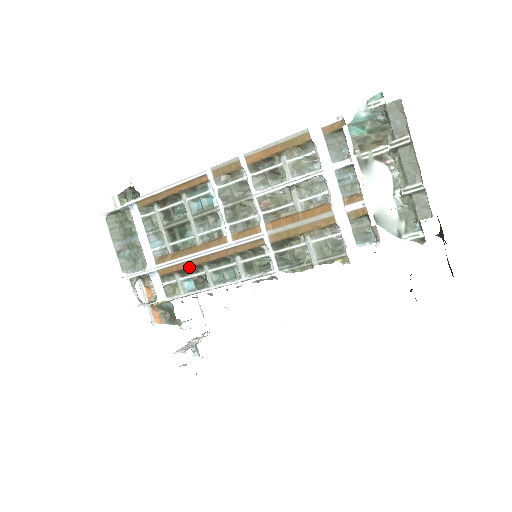
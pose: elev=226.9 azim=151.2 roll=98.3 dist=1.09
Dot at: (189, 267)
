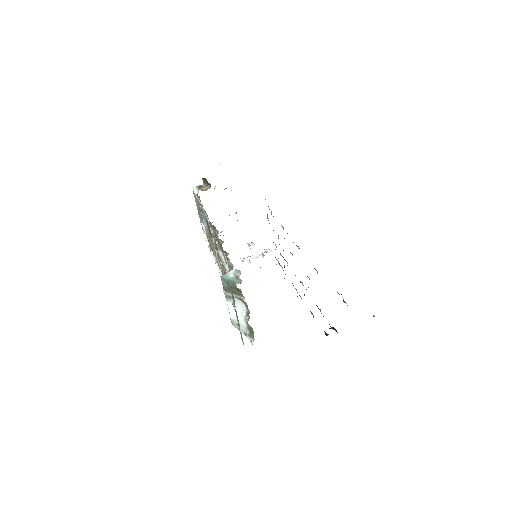
Dot at: occluded
